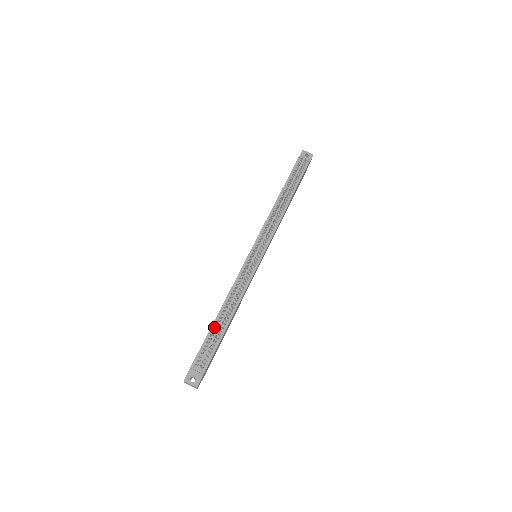
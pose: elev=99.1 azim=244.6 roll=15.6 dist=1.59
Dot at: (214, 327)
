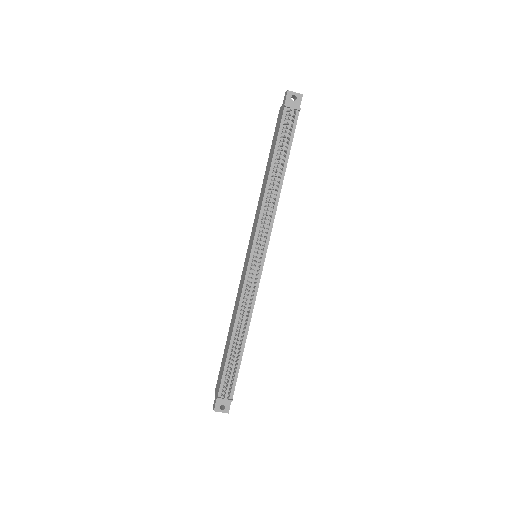
Dot at: (230, 353)
